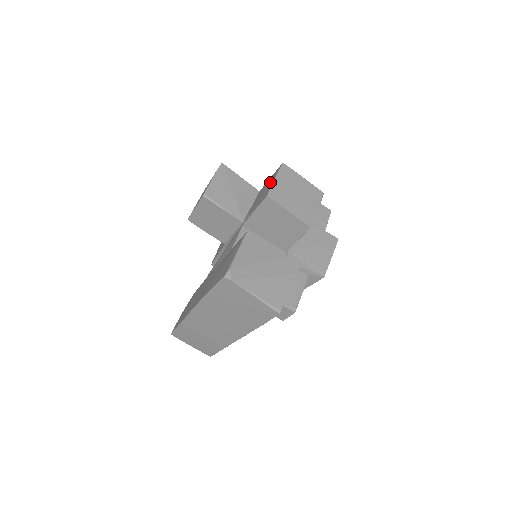
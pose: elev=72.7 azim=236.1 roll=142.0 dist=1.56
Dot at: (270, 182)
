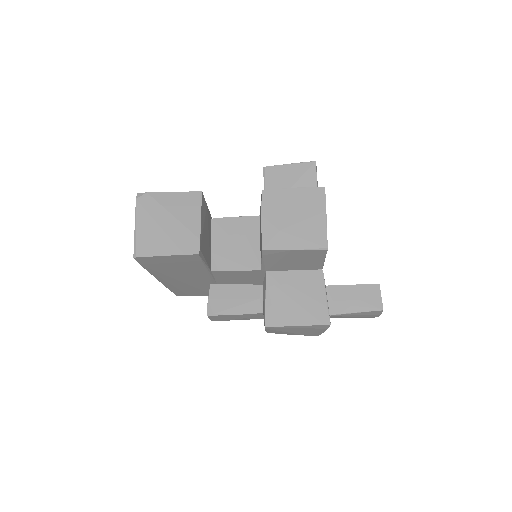
Dot at: occluded
